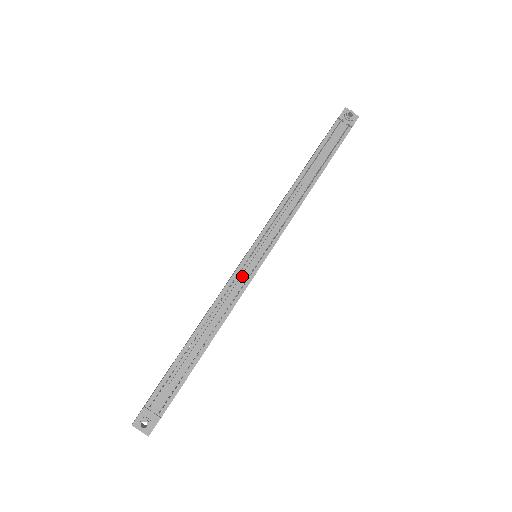
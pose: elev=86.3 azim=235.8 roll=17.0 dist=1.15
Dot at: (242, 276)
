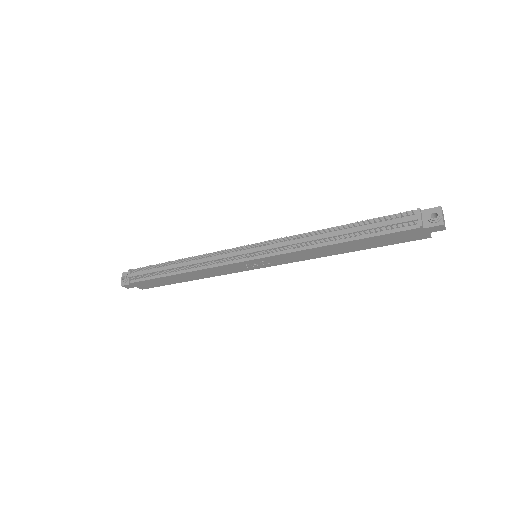
Dot at: (228, 255)
